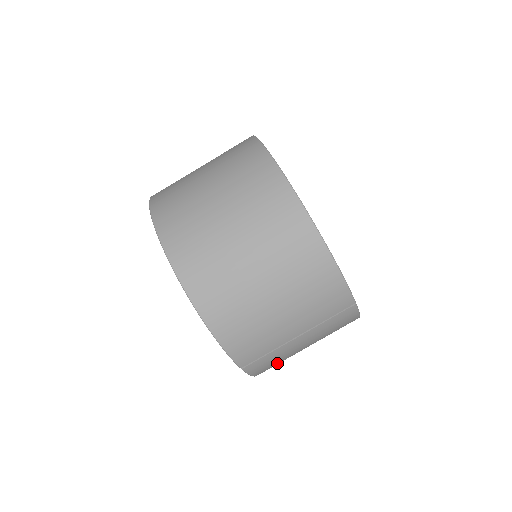
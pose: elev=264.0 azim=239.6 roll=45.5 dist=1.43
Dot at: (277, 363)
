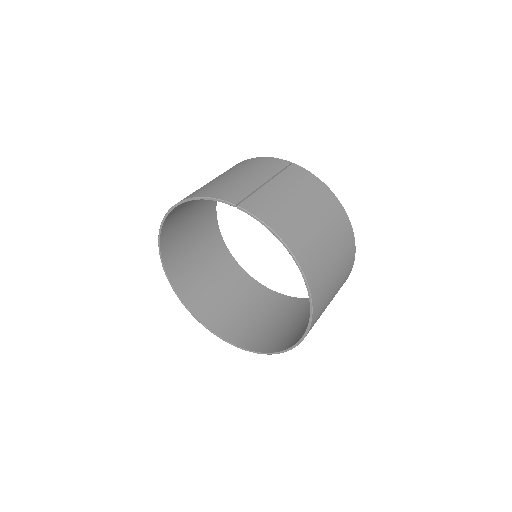
Dot at: (282, 216)
